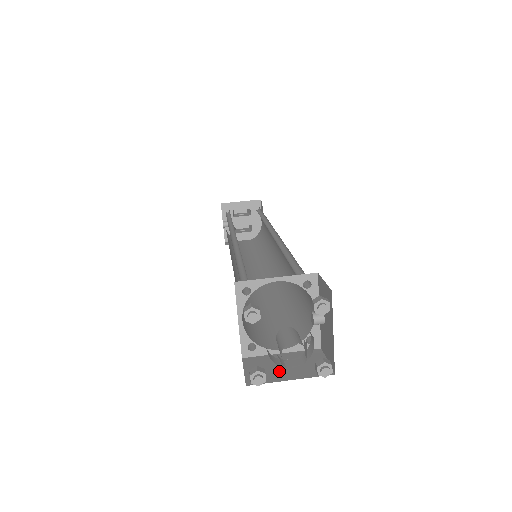
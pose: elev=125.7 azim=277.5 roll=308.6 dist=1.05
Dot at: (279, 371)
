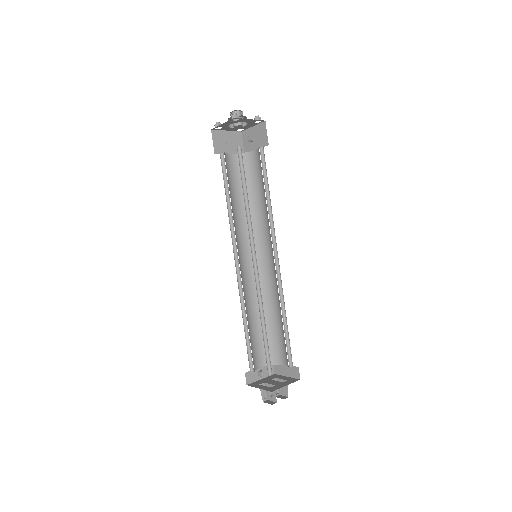
Dot at: occluded
